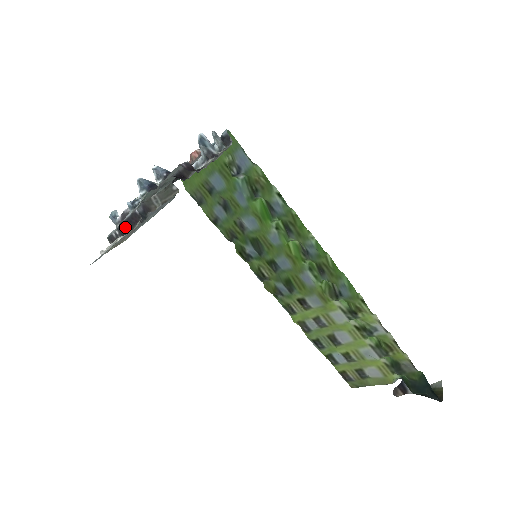
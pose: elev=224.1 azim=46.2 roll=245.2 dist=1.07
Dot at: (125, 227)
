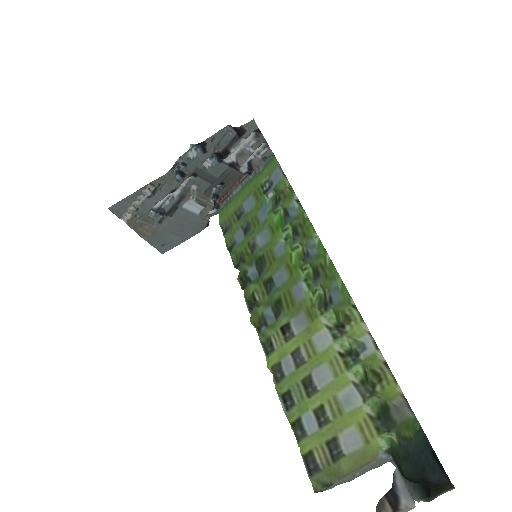
Dot at: (159, 186)
